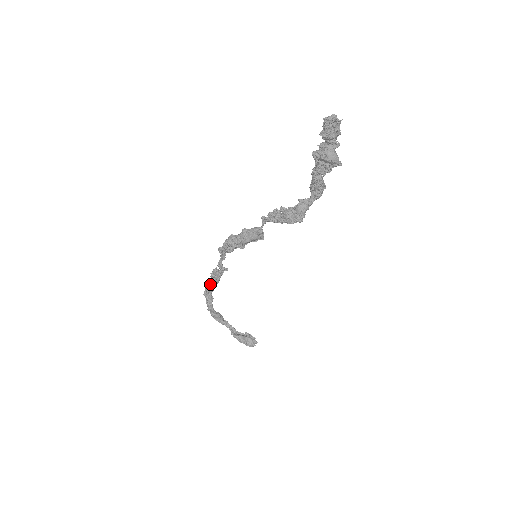
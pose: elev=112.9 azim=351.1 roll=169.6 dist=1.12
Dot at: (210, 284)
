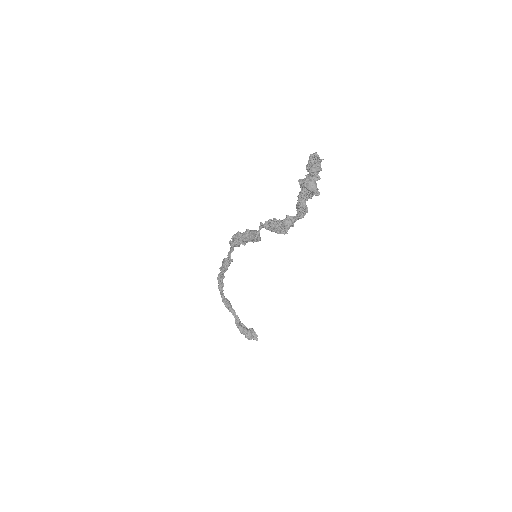
Dot at: (221, 270)
